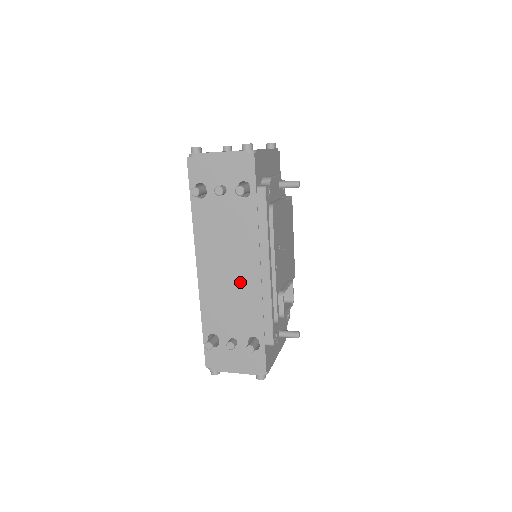
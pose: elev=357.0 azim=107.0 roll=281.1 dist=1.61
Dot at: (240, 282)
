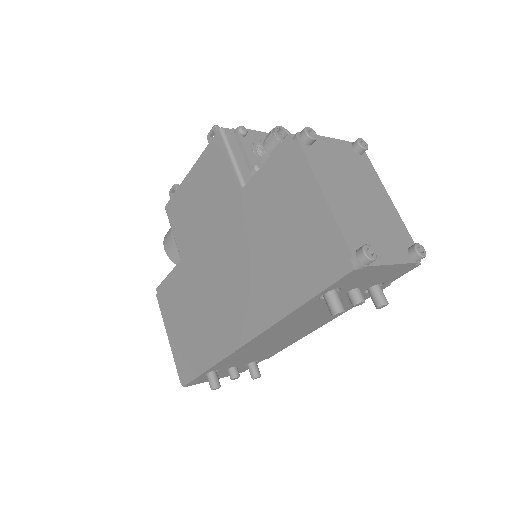
Dot at: (285, 339)
